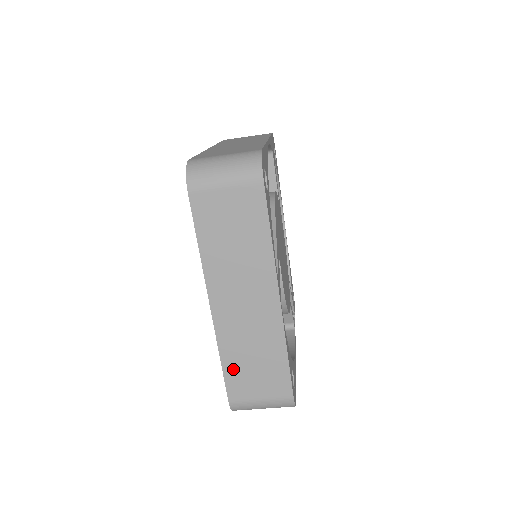
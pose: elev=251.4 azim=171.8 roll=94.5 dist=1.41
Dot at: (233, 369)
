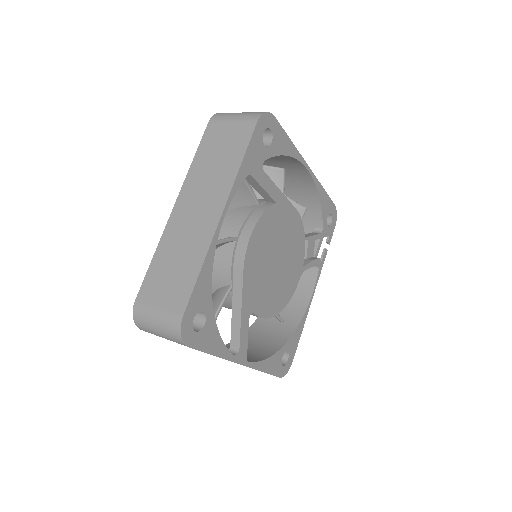
Dot at: occluded
